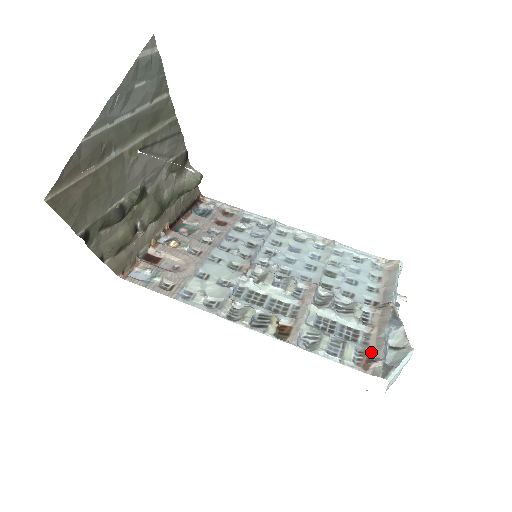
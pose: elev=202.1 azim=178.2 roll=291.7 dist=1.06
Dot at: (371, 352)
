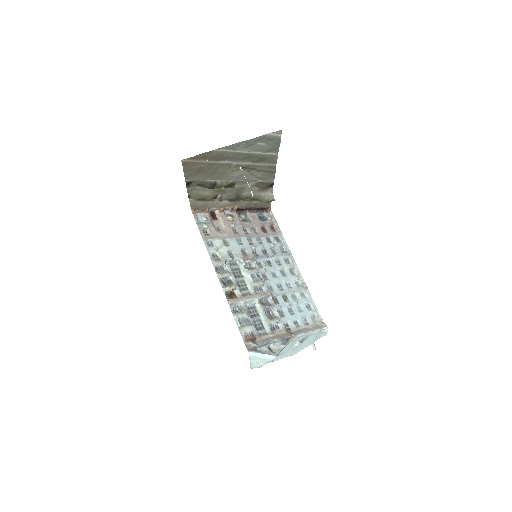
Dot at: (257, 339)
